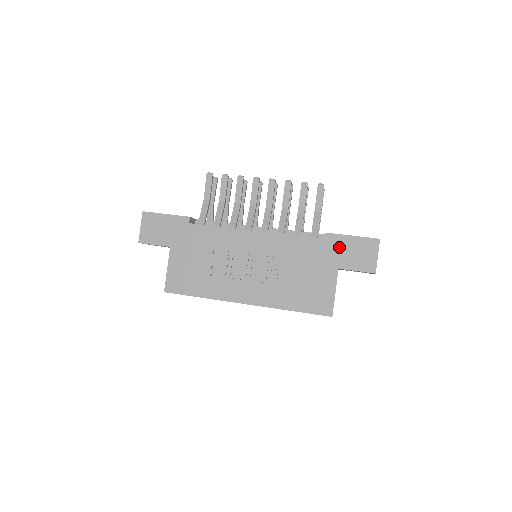
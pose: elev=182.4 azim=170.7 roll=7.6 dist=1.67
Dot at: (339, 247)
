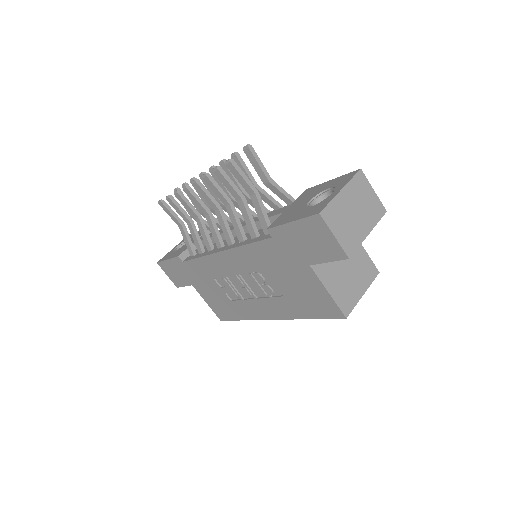
Dot at: (290, 241)
